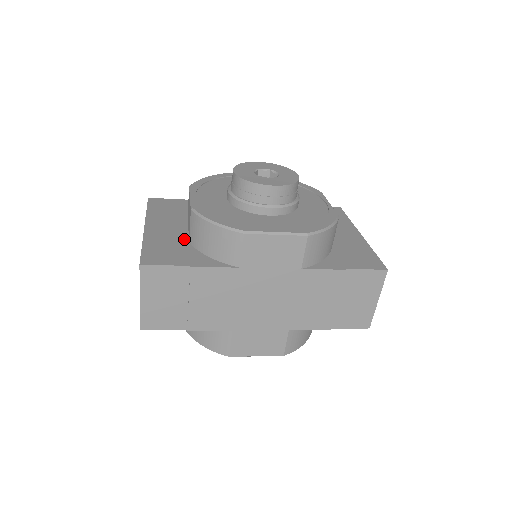
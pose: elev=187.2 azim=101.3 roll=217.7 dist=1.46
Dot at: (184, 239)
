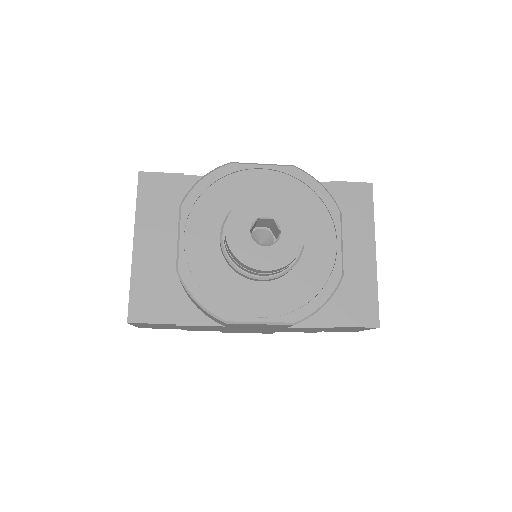
Dot at: (174, 271)
